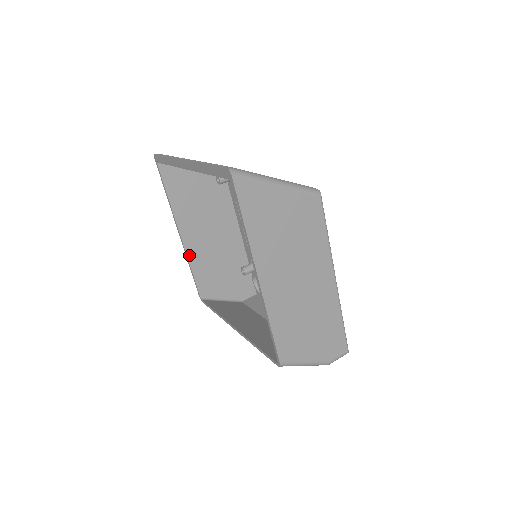
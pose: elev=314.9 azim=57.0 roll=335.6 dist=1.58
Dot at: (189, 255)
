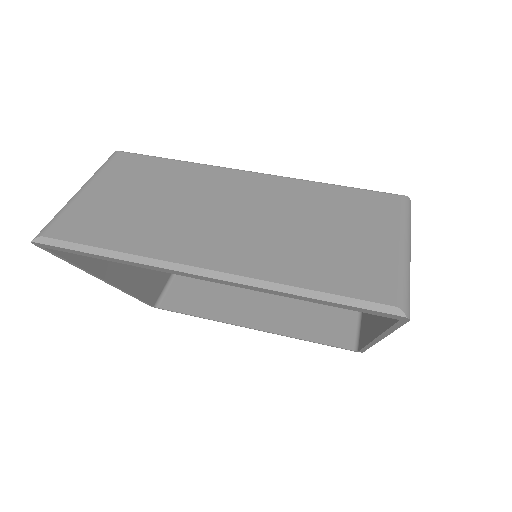
Dot at: (129, 290)
